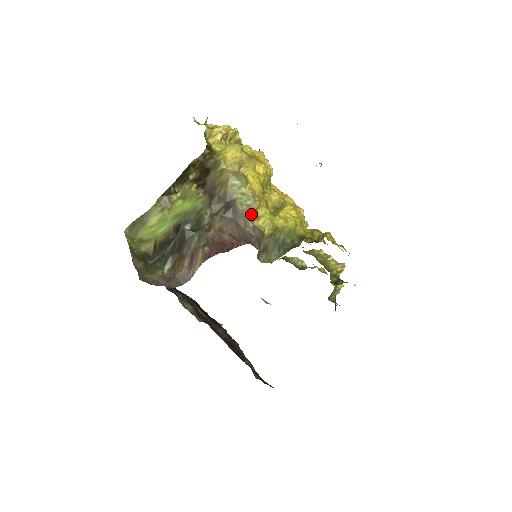
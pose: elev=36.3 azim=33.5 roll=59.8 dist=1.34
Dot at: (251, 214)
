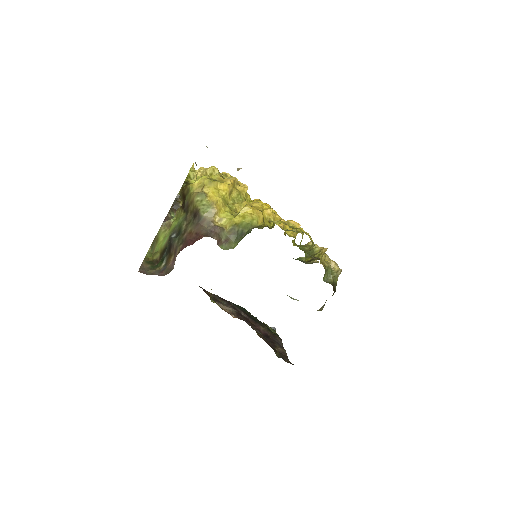
Dot at: (213, 218)
